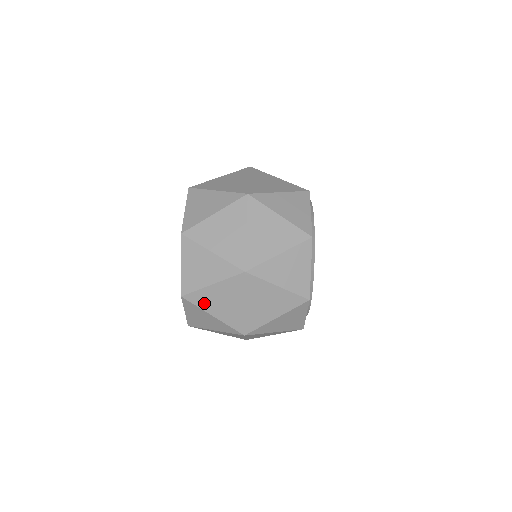
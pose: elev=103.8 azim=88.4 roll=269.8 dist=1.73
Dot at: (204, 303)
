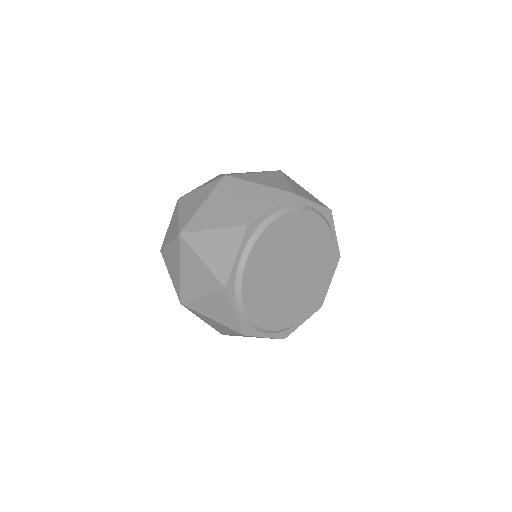
Dot at: occluded
